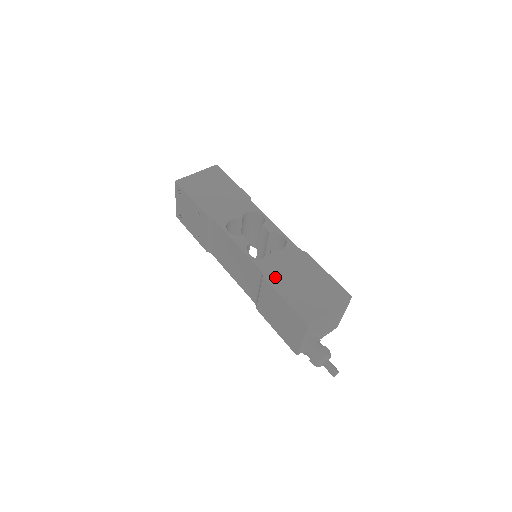
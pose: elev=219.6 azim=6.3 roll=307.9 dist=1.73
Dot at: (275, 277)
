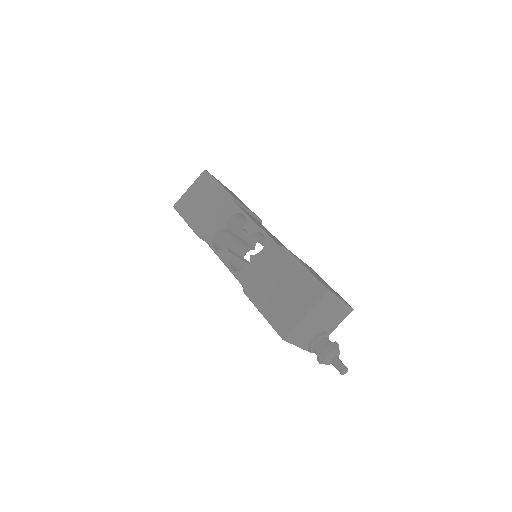
Dot at: (253, 288)
